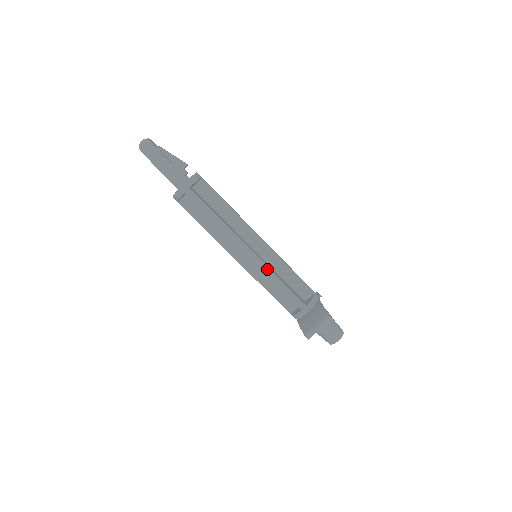
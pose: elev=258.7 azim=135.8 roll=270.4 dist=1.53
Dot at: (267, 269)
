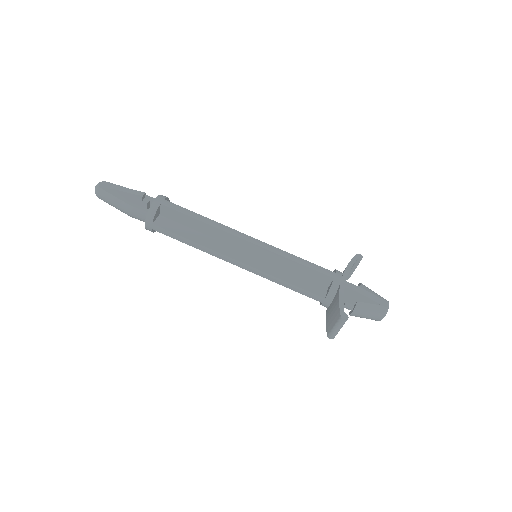
Dot at: (265, 275)
